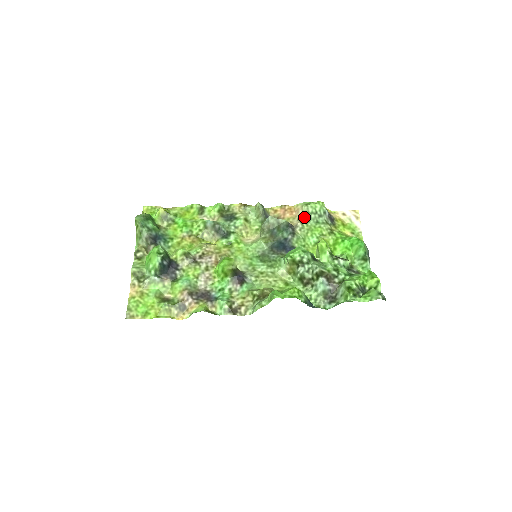
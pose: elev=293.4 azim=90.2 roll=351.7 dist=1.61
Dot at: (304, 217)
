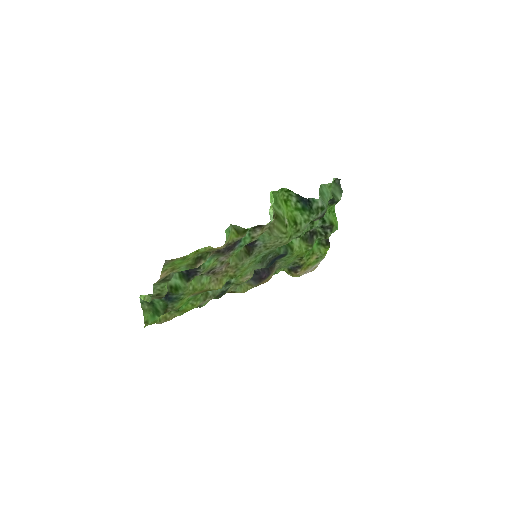
Dot at: occluded
